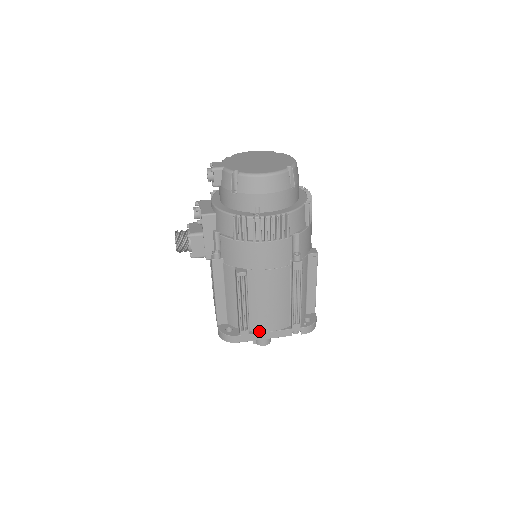
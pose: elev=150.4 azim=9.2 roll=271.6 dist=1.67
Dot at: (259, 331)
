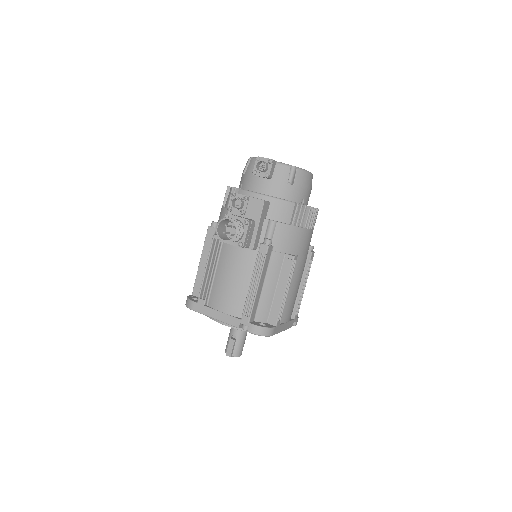
Dot at: (282, 322)
